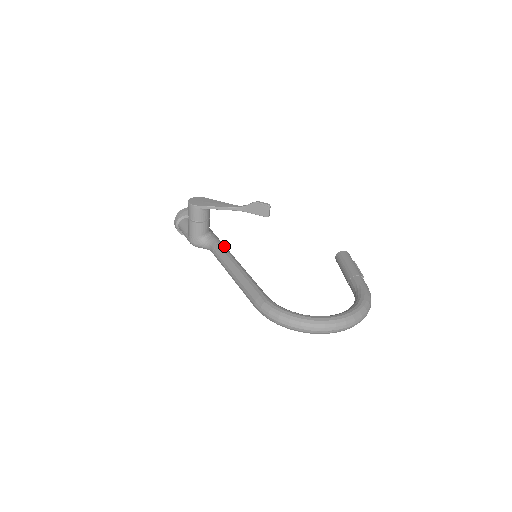
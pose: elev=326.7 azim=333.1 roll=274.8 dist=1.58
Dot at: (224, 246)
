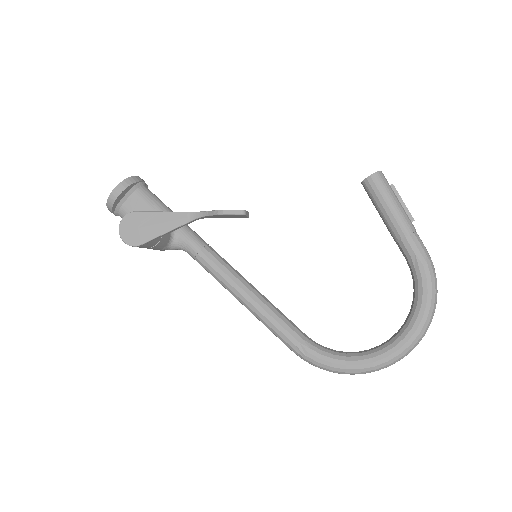
Dot at: (205, 251)
